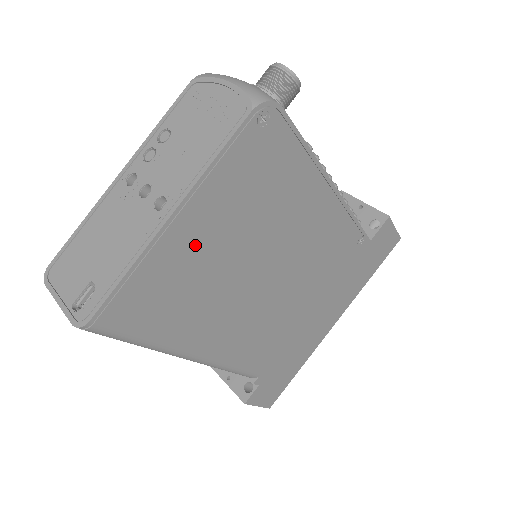
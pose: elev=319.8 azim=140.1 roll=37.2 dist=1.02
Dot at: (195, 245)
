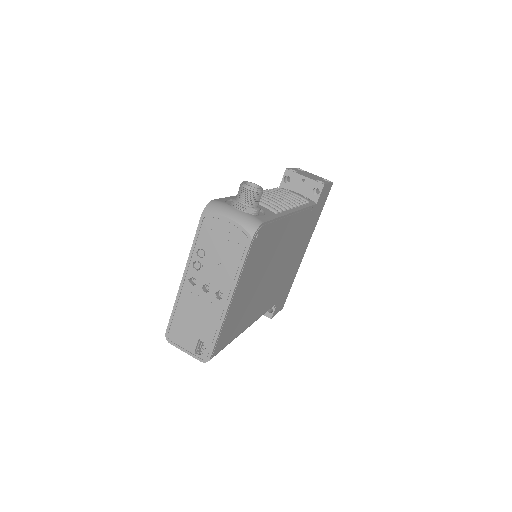
Dot at: (240, 299)
